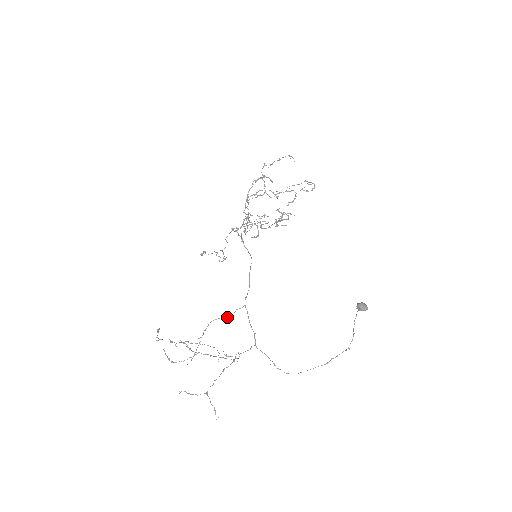
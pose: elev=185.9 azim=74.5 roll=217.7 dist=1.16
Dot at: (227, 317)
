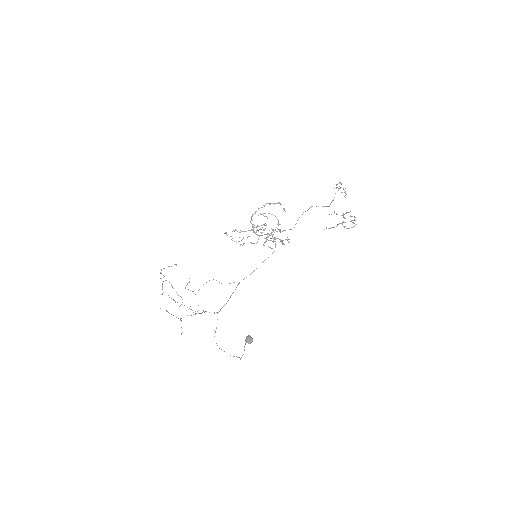
Dot at: occluded
